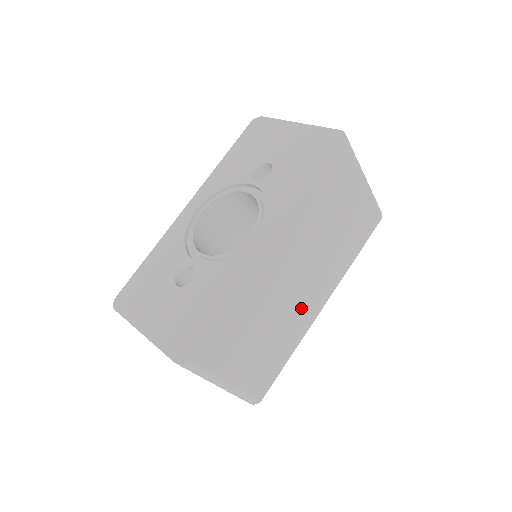
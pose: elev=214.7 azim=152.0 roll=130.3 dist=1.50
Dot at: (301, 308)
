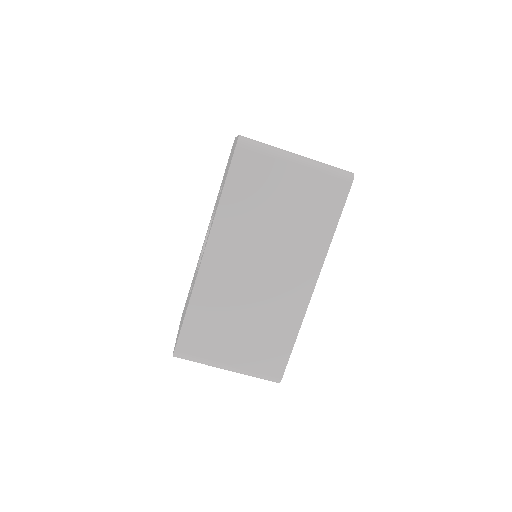
Dot at: (281, 294)
